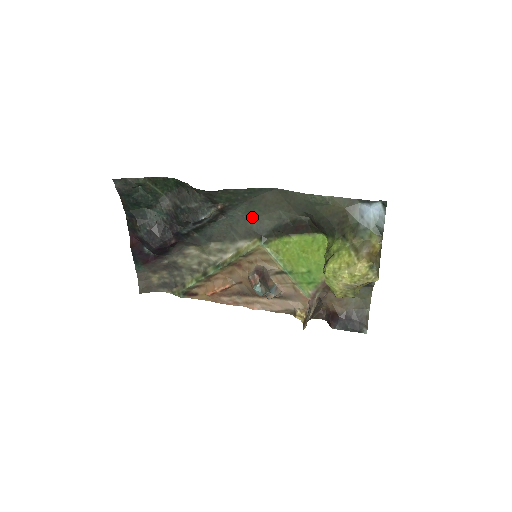
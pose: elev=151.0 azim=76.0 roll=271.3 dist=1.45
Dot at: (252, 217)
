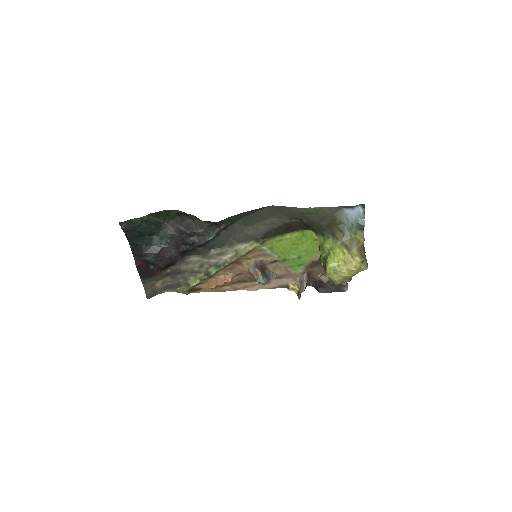
Dot at: (248, 226)
